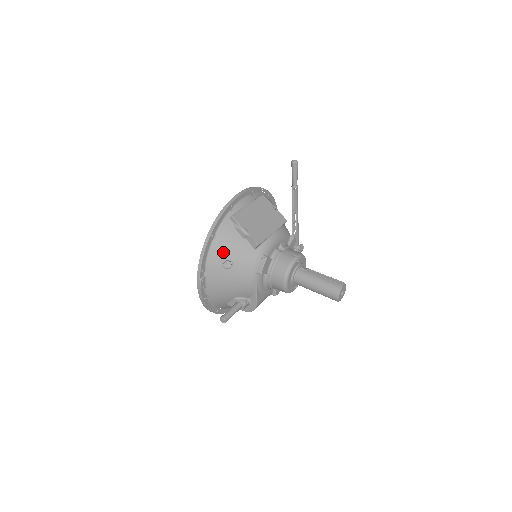
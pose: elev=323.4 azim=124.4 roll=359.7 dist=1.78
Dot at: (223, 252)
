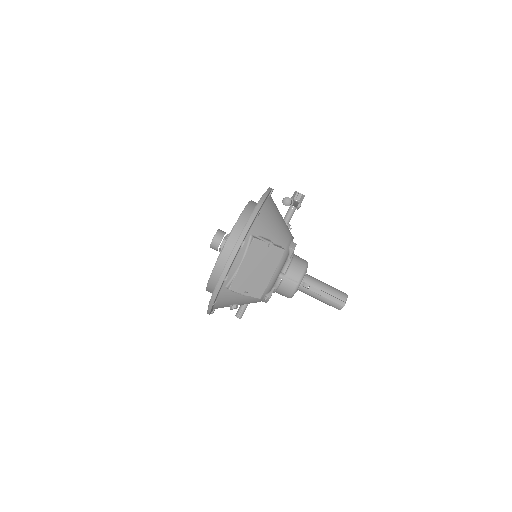
Dot at: (227, 304)
